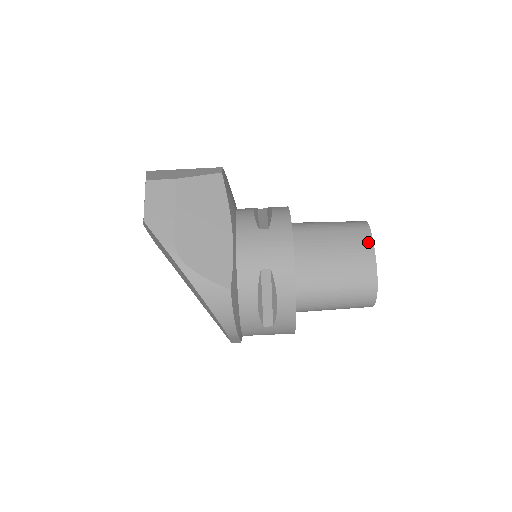
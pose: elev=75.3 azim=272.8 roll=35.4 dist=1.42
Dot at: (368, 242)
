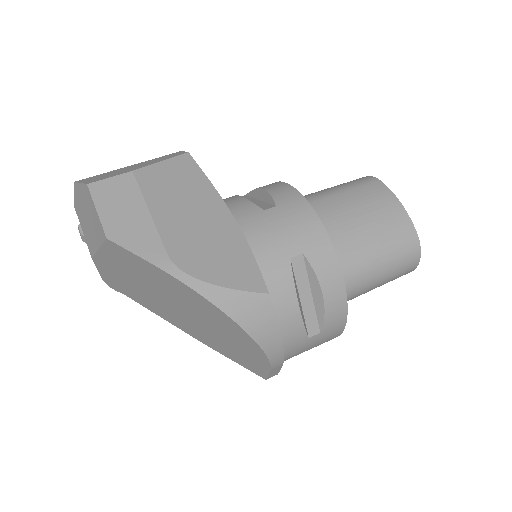
Dot at: (387, 193)
